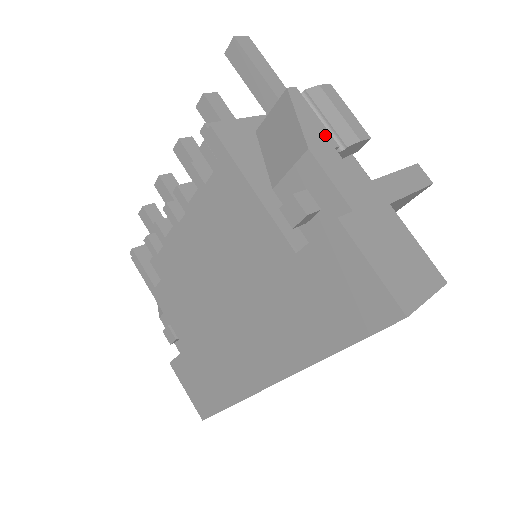
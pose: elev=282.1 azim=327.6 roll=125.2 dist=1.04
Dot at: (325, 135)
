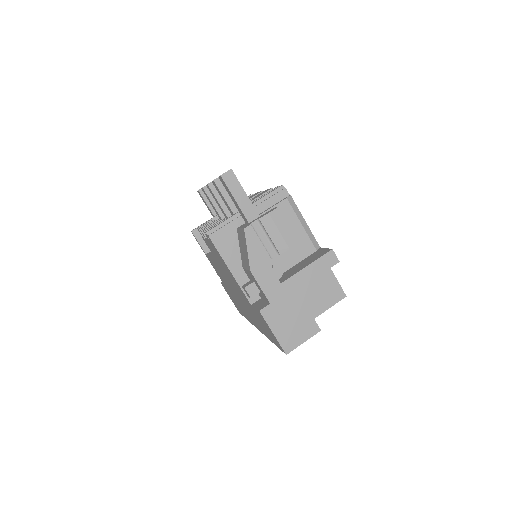
Dot at: (264, 256)
